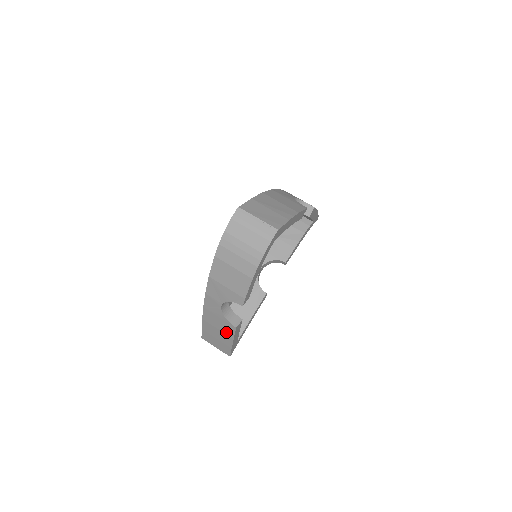
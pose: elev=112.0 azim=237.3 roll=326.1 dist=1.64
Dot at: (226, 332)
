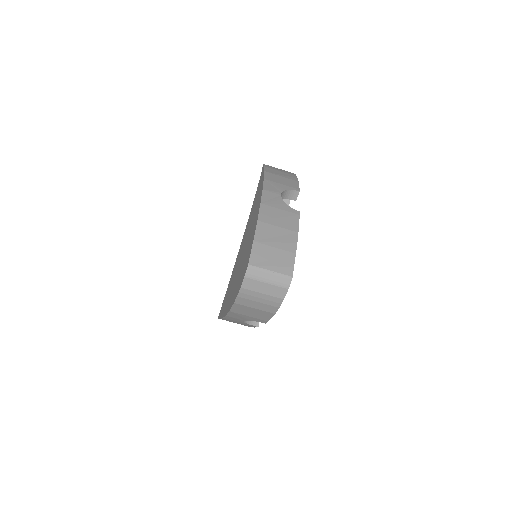
Dot at: (247, 325)
